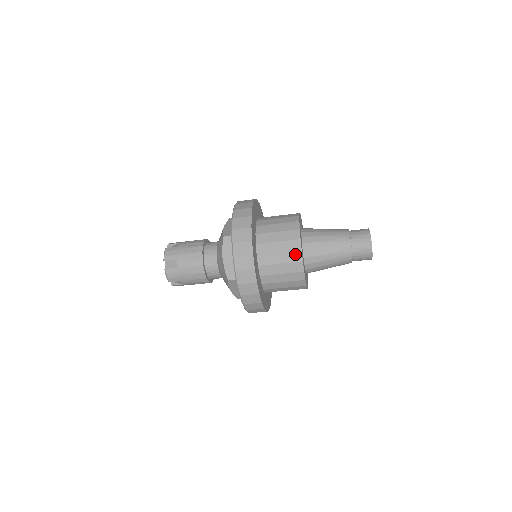
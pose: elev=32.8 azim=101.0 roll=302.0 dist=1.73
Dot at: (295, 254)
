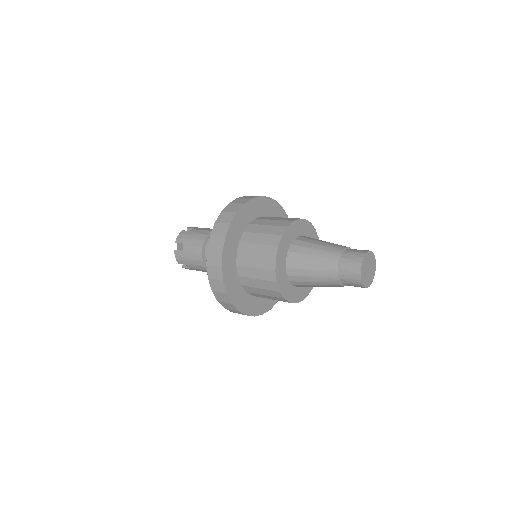
Dot at: (269, 261)
